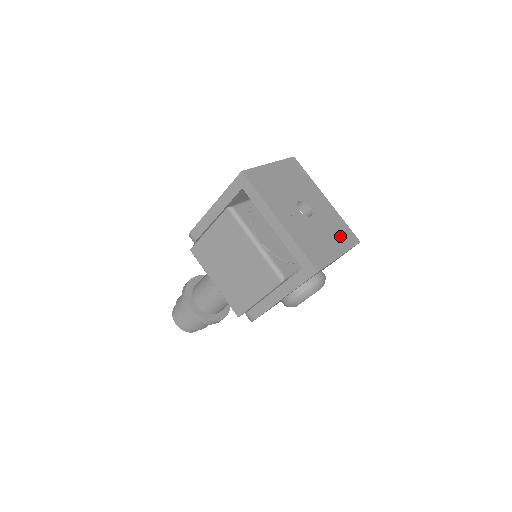
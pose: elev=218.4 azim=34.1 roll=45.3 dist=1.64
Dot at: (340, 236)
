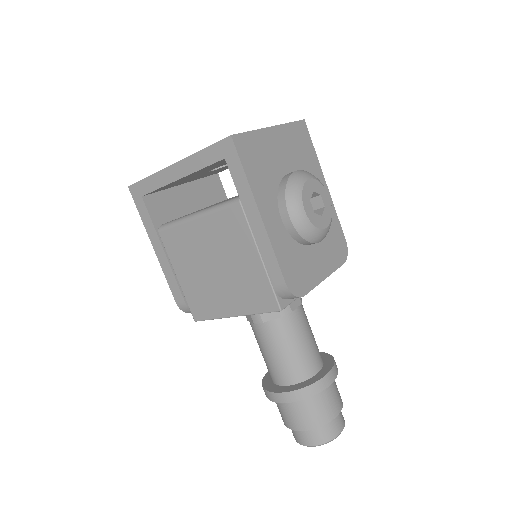
Dot at: occluded
